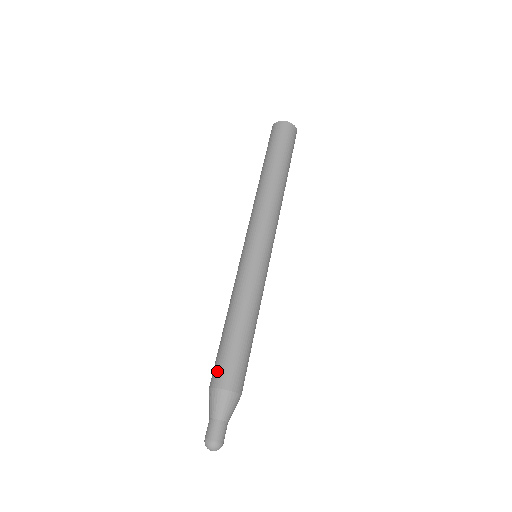
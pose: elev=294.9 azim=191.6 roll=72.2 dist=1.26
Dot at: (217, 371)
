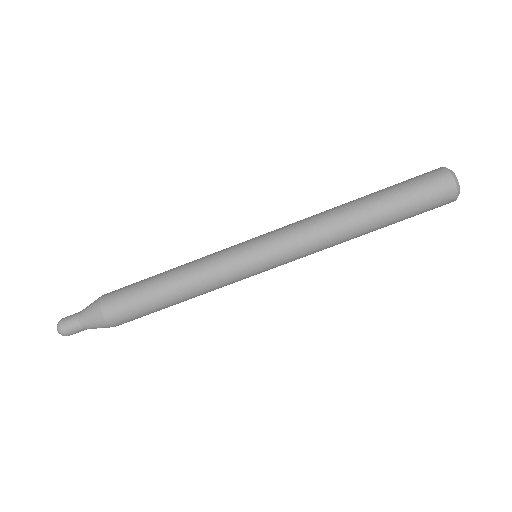
Dot at: (117, 305)
